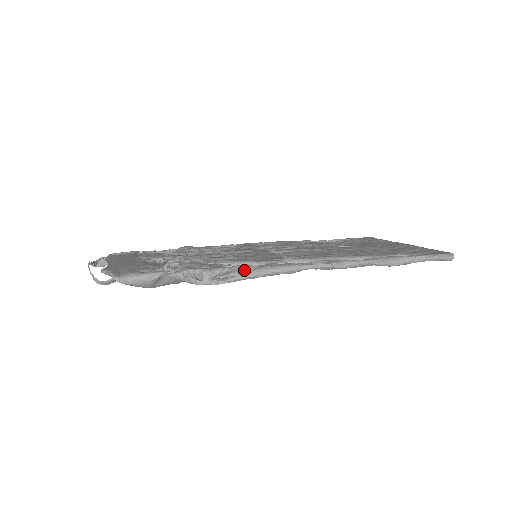
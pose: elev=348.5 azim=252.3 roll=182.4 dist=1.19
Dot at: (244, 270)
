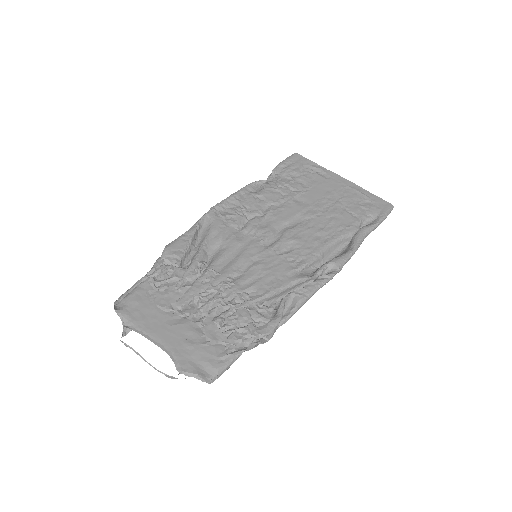
Dot at: (284, 306)
